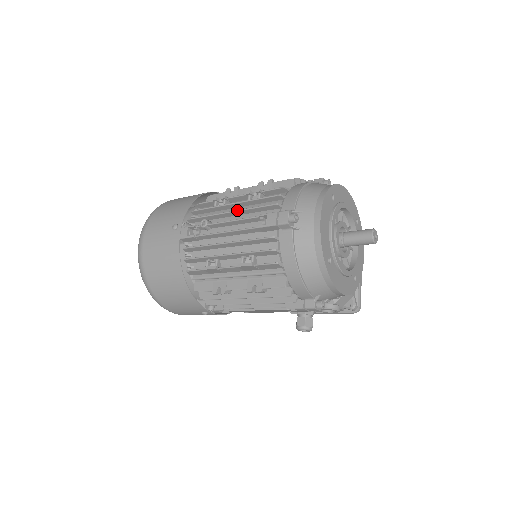
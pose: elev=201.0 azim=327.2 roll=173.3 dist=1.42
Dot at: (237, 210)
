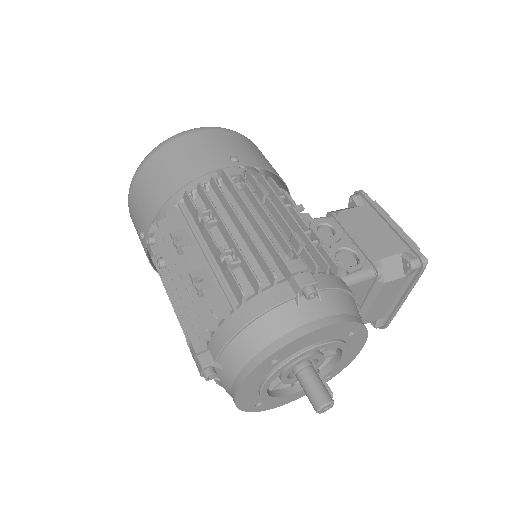
Dot at: (178, 292)
